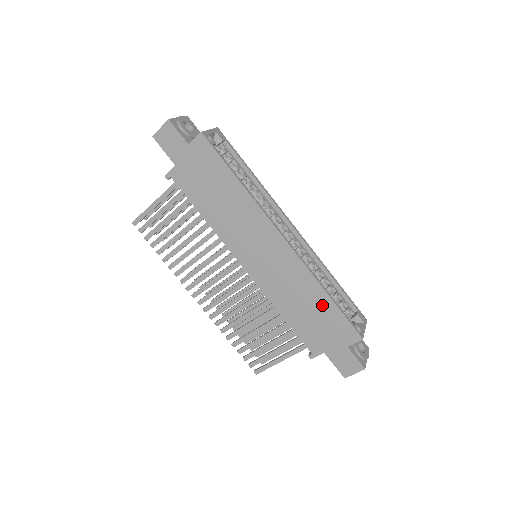
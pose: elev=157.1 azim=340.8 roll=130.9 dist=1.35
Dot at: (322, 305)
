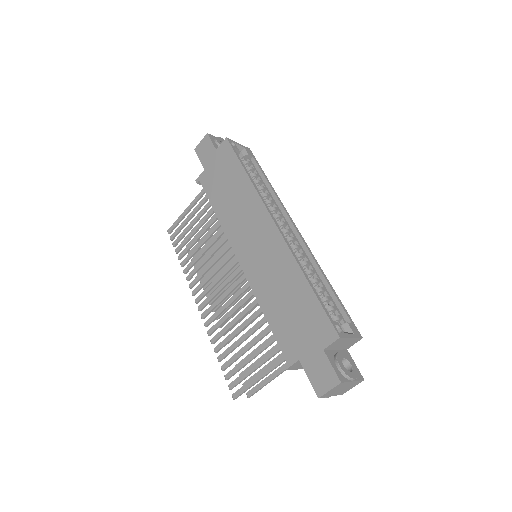
Dot at: (301, 295)
